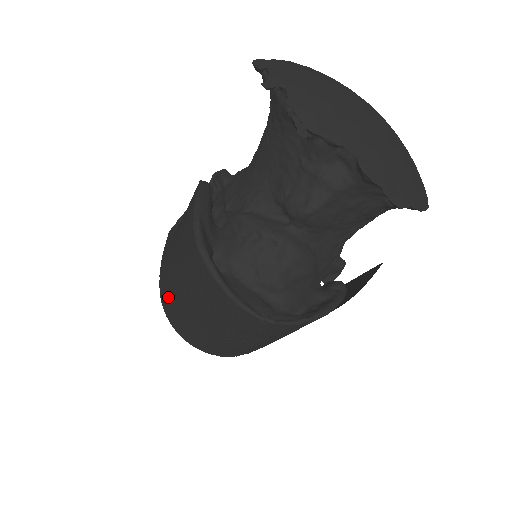
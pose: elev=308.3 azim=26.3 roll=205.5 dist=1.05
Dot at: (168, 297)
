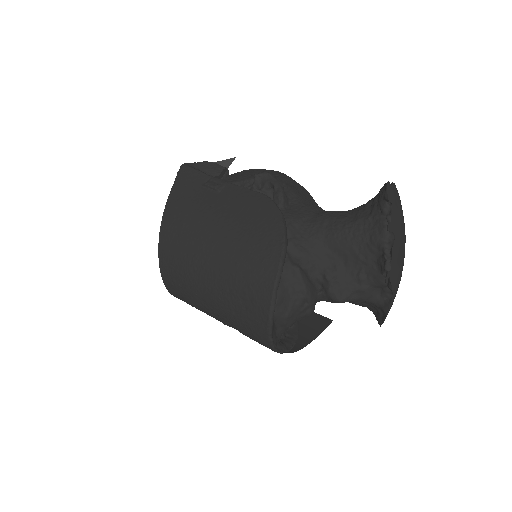
Dot at: (179, 251)
